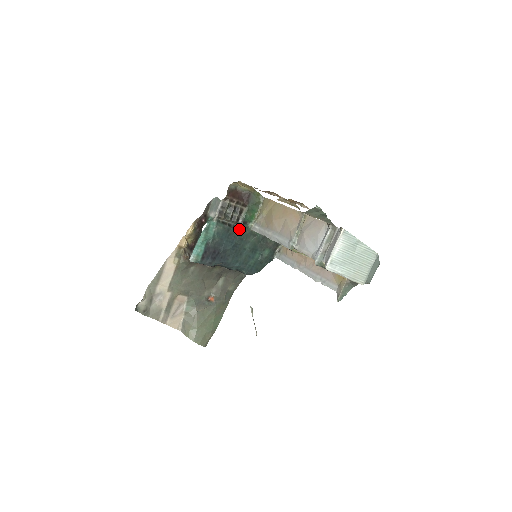
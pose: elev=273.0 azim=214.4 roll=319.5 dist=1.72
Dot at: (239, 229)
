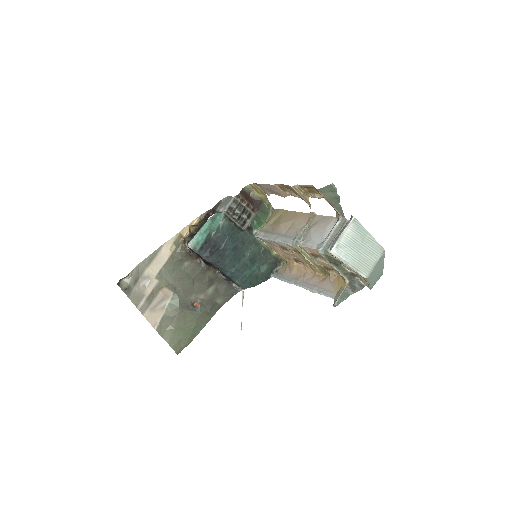
Dot at: (244, 232)
